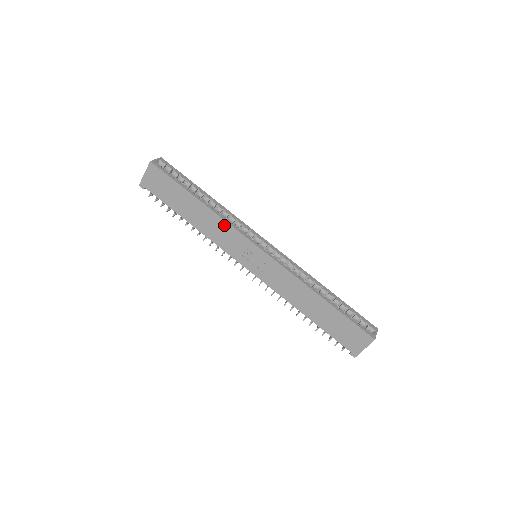
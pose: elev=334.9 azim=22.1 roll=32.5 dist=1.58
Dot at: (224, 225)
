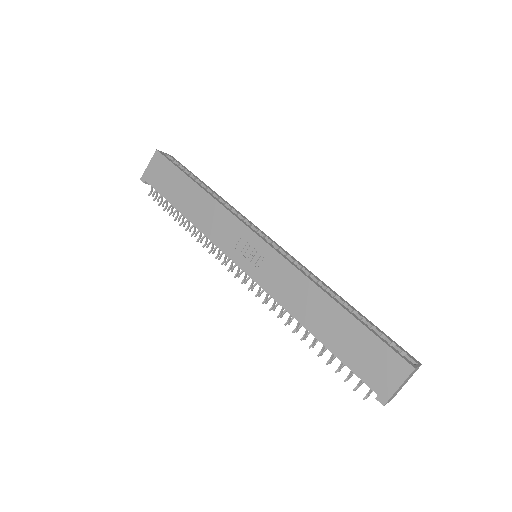
Dot at: (222, 212)
